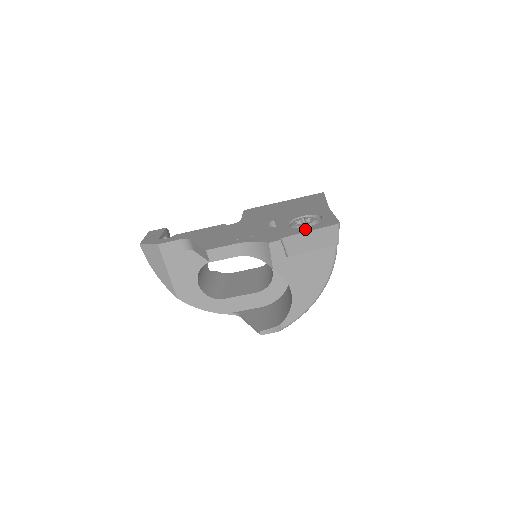
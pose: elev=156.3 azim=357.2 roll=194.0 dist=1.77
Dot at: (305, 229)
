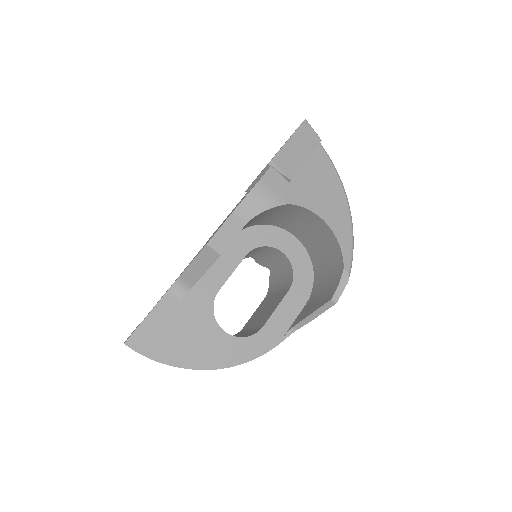
Dot at: occluded
